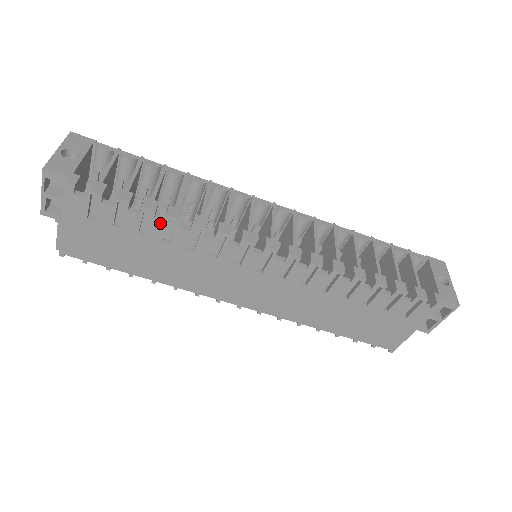
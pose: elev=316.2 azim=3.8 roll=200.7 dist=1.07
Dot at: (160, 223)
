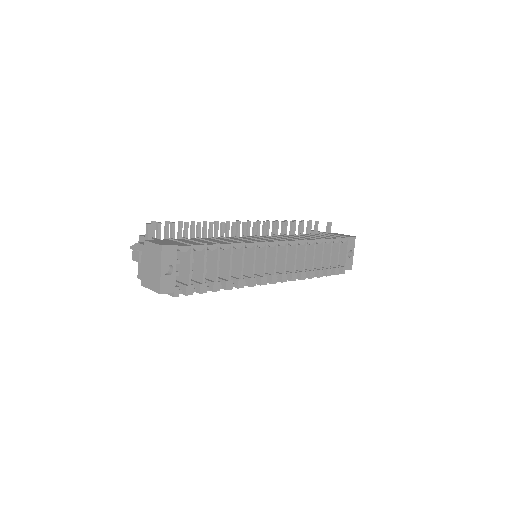
Dot at: occluded
